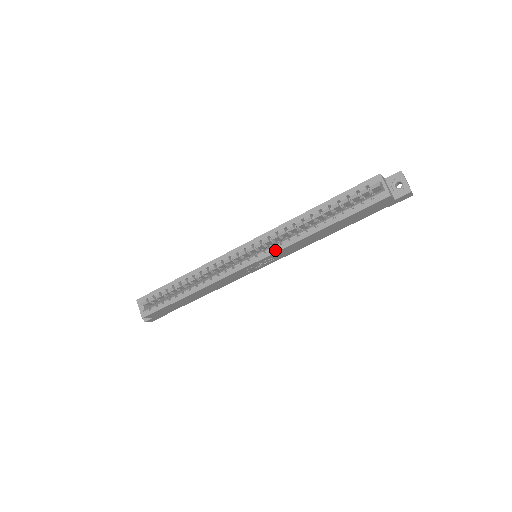
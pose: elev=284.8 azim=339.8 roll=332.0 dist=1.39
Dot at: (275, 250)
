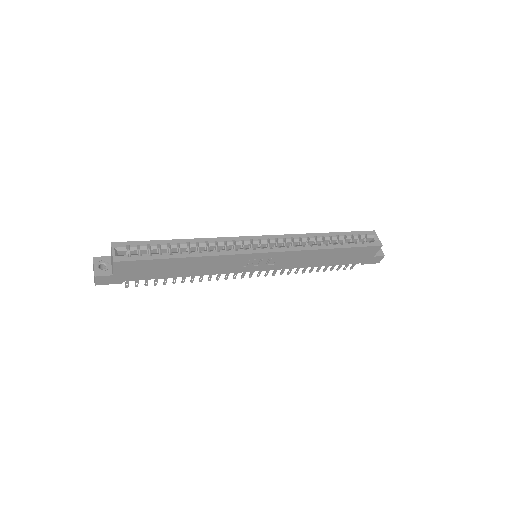
Dot at: (290, 249)
